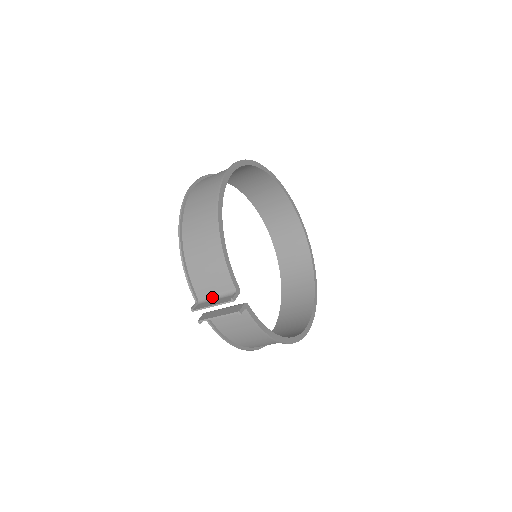
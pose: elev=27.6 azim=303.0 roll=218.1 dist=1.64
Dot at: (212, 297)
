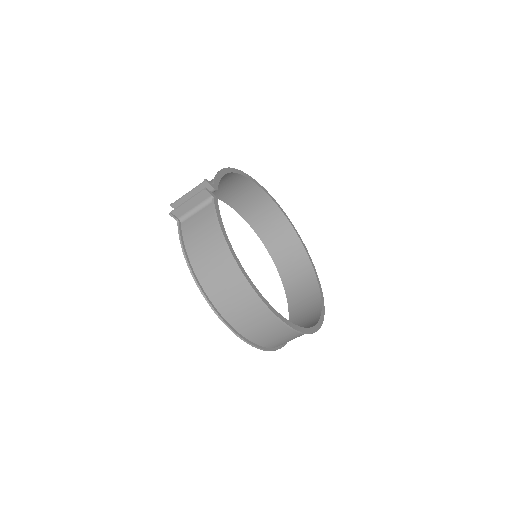
Dot at: occluded
